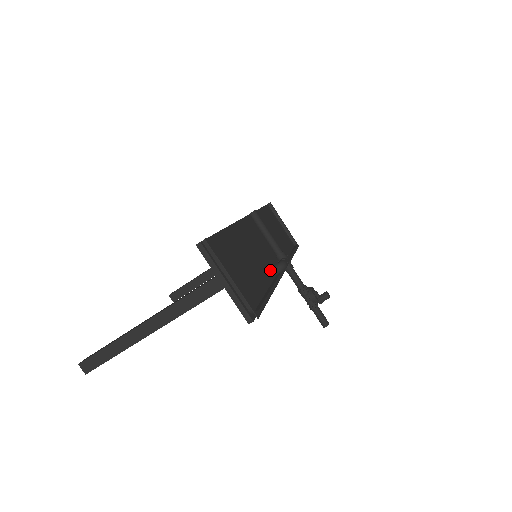
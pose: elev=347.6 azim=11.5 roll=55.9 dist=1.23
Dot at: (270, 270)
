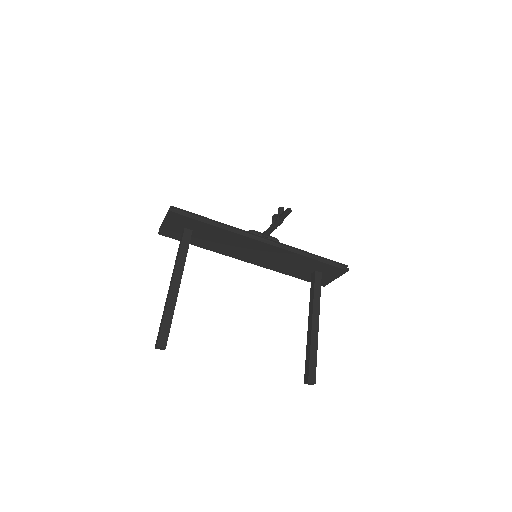
Dot at: occluded
